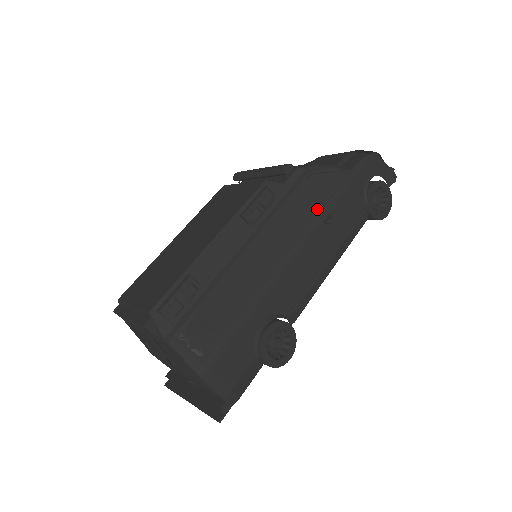
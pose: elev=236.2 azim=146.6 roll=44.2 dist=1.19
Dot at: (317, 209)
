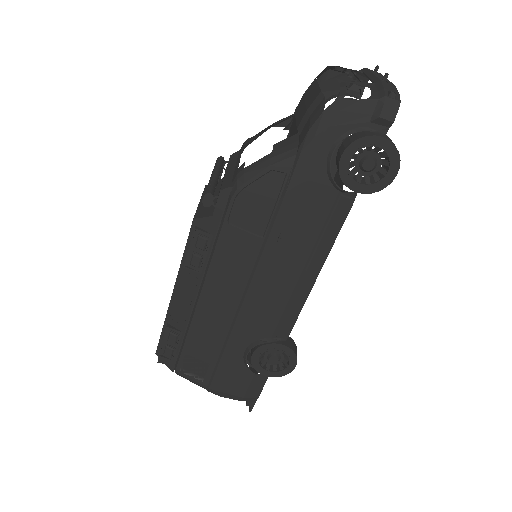
Dot at: (262, 229)
